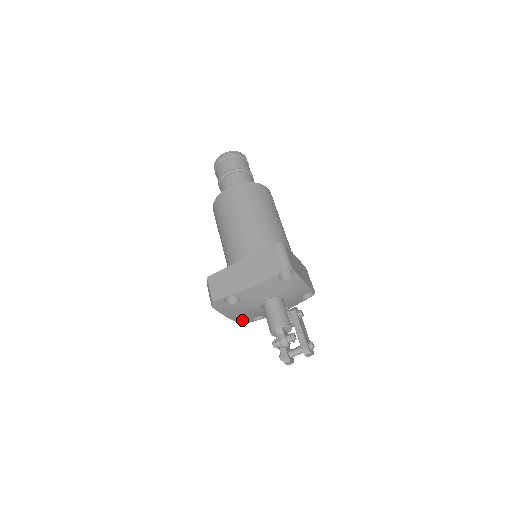
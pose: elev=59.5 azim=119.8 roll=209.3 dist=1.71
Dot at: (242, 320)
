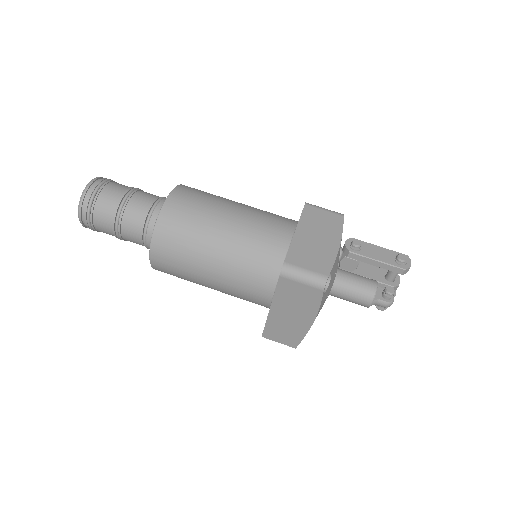
Dot at: occluded
